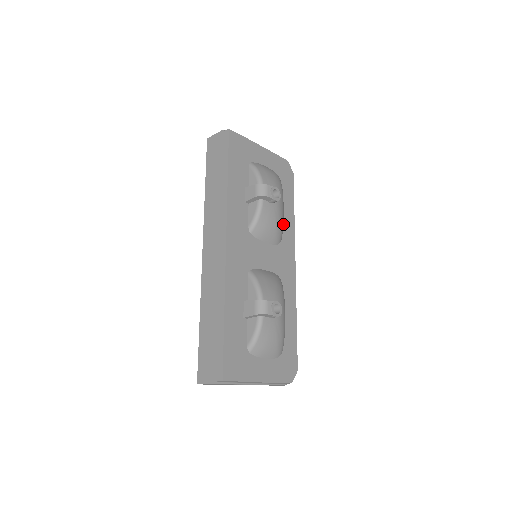
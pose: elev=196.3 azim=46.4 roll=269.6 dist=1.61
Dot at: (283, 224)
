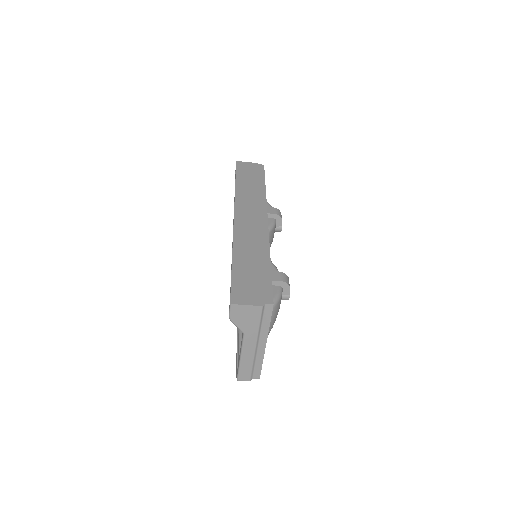
Dot at: occluded
